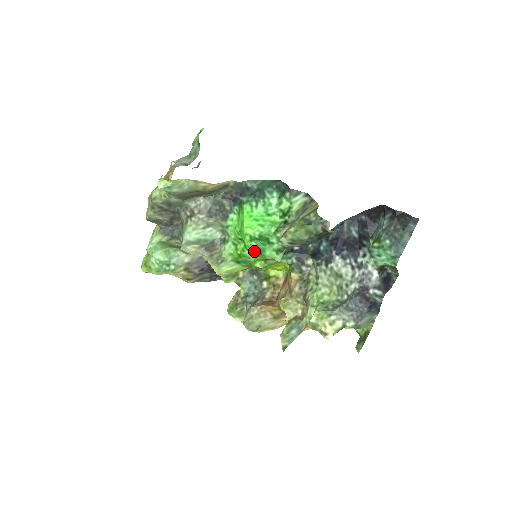
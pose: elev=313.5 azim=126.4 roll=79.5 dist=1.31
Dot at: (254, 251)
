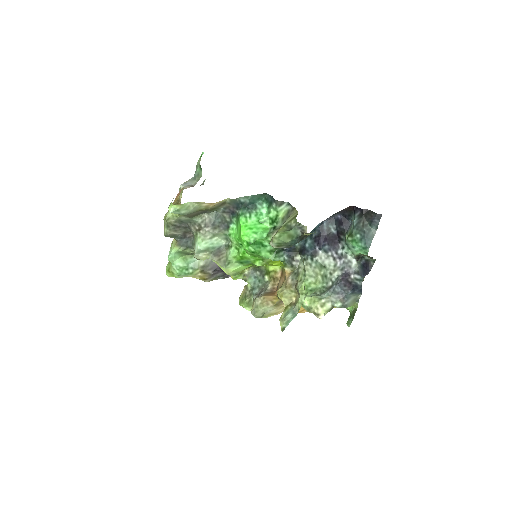
Dot at: (252, 253)
